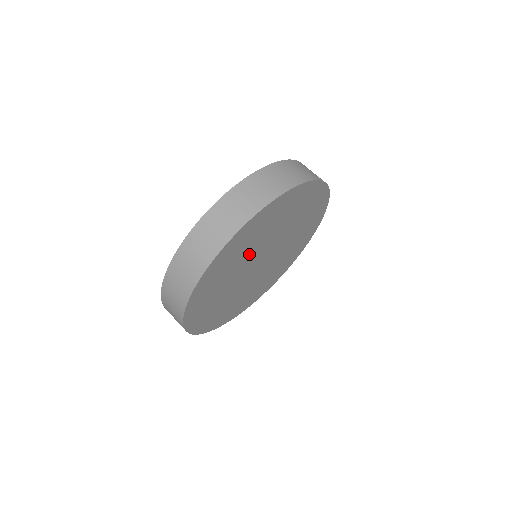
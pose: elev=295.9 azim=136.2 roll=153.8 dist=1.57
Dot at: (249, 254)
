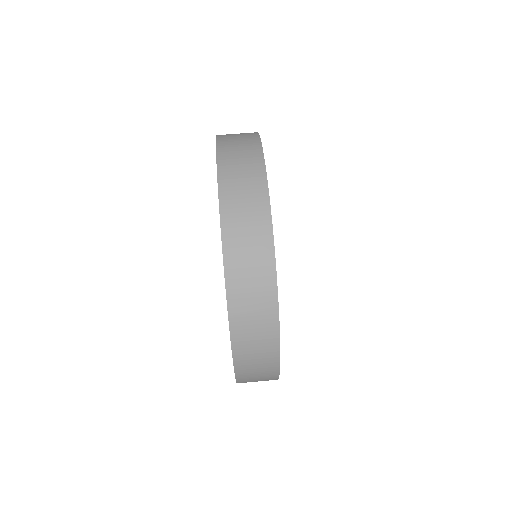
Dot at: occluded
